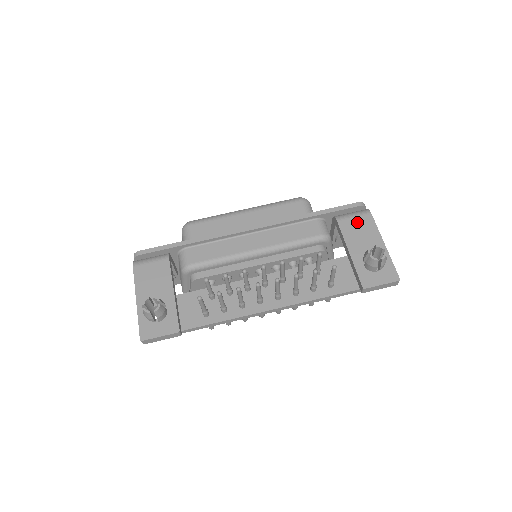
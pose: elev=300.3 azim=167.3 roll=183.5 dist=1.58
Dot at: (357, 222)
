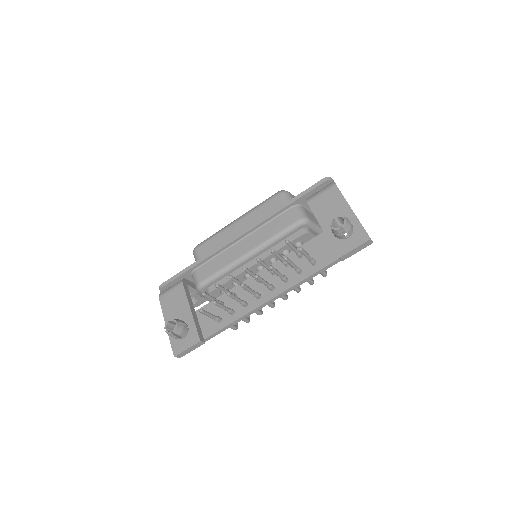
Dot at: (325, 198)
